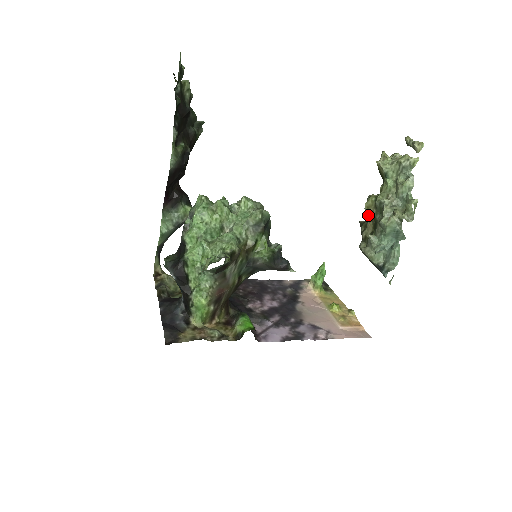
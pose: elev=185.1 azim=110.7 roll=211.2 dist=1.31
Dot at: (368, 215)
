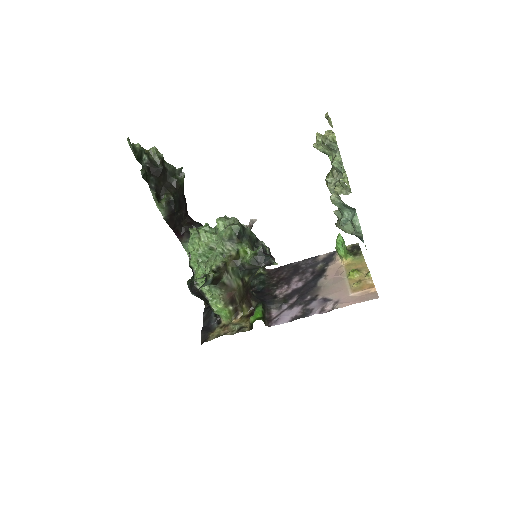
Dot at: occluded
